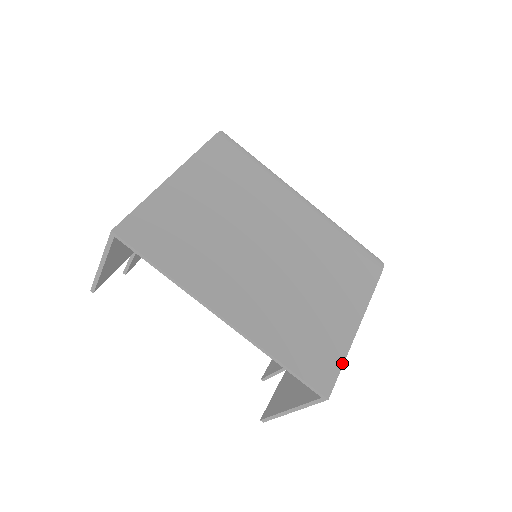
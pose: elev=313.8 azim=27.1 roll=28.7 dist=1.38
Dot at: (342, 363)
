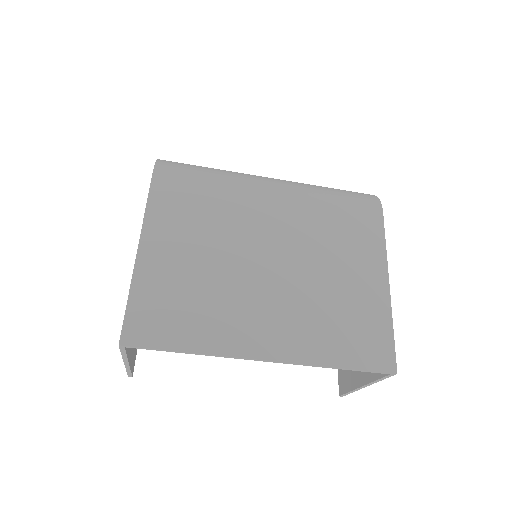
Dot at: (392, 330)
